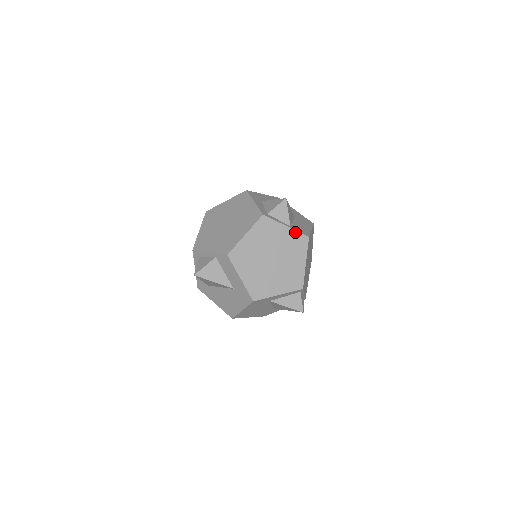
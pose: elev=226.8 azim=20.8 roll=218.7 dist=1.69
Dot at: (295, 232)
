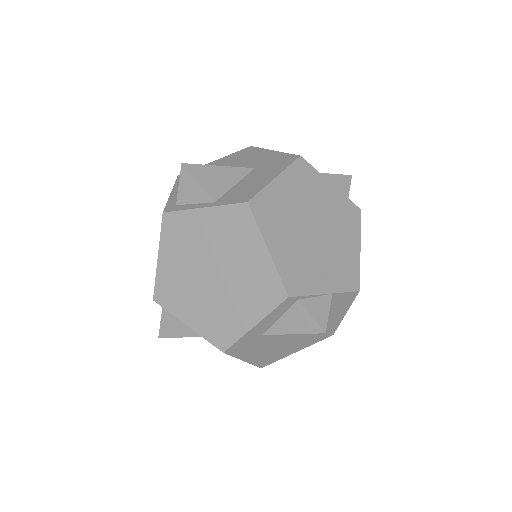
Dot at: (221, 209)
